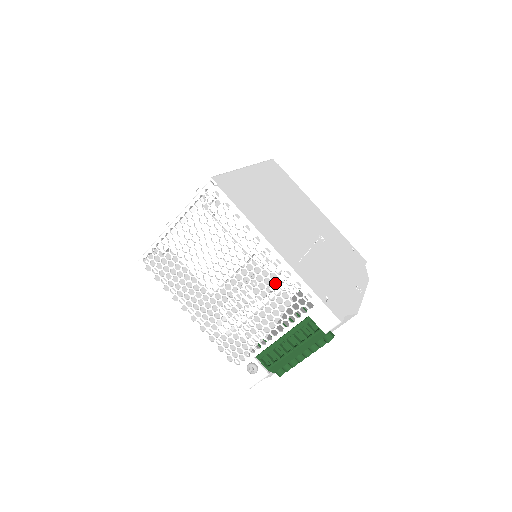
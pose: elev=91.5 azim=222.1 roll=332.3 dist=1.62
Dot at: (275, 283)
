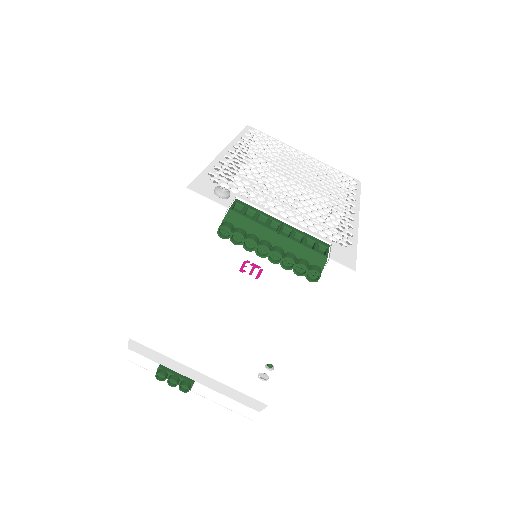
Dot at: occluded
